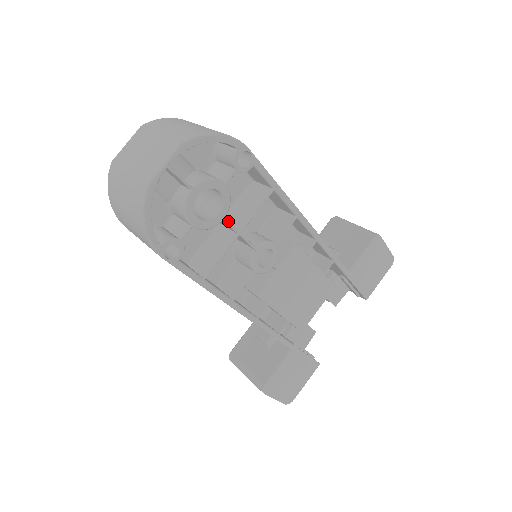
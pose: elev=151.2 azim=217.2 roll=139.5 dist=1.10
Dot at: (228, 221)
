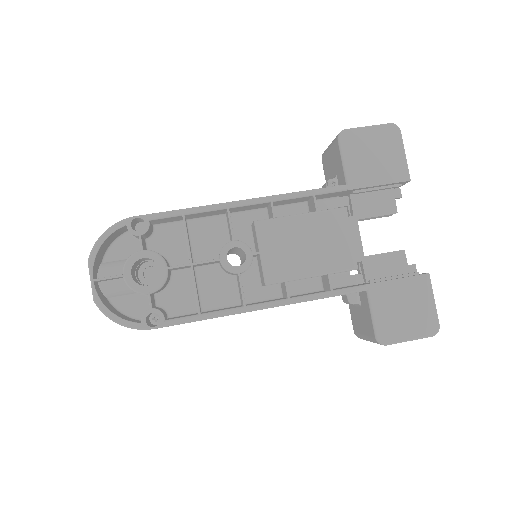
Dot at: occluded
